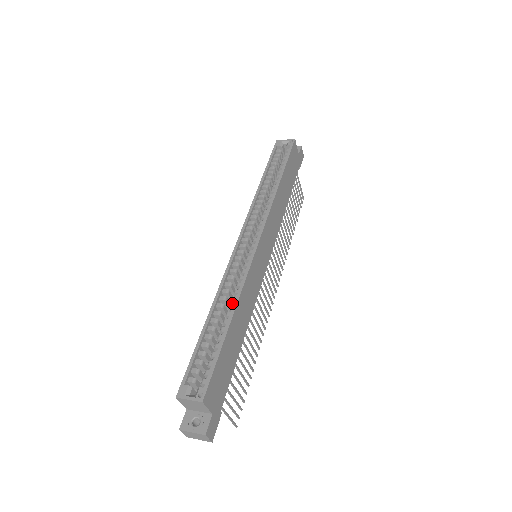
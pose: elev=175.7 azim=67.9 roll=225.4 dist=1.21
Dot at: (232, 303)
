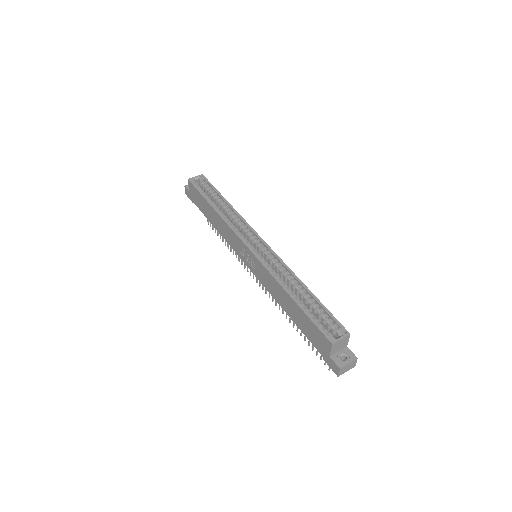
Dot at: (289, 282)
